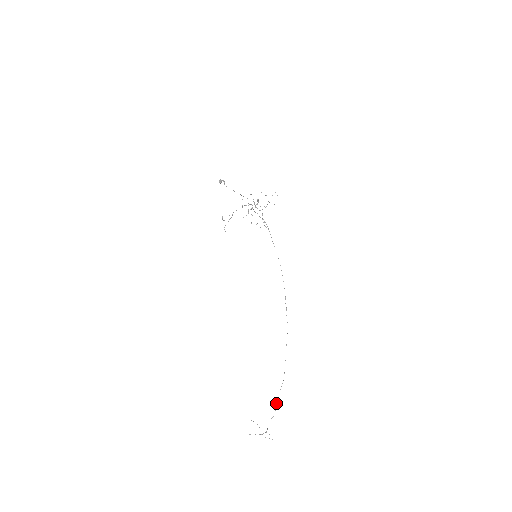
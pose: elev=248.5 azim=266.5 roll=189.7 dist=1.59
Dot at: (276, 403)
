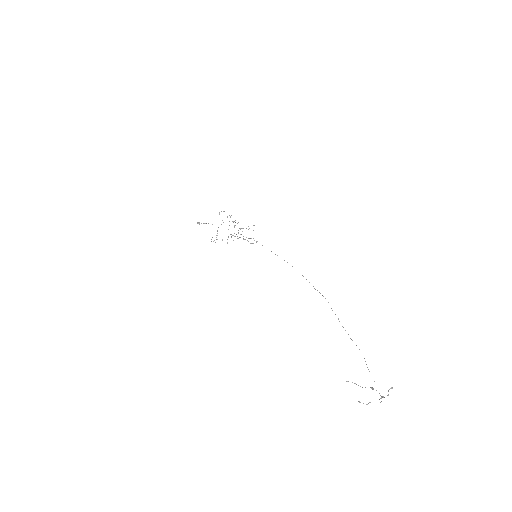
Dot at: occluded
